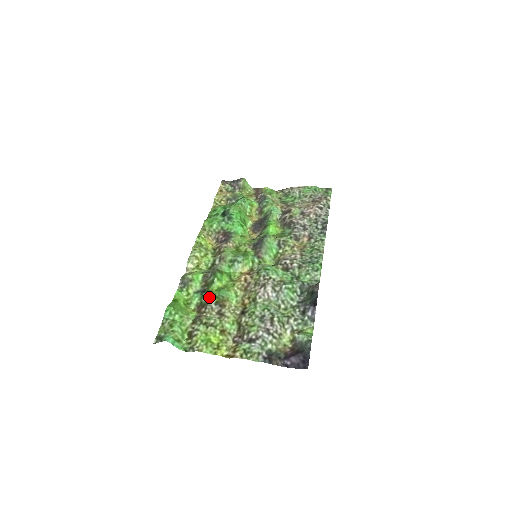
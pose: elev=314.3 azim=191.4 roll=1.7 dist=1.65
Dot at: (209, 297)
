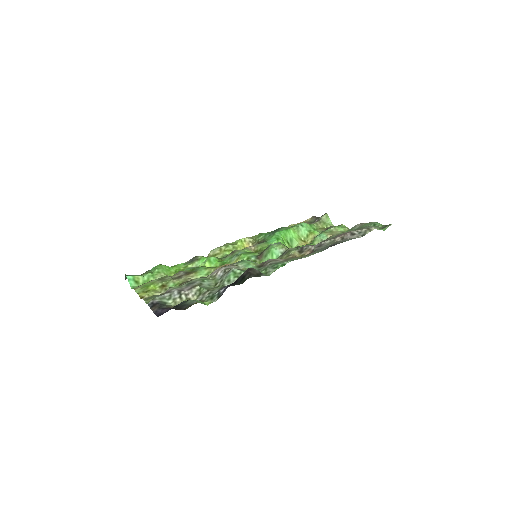
Dot at: (190, 269)
